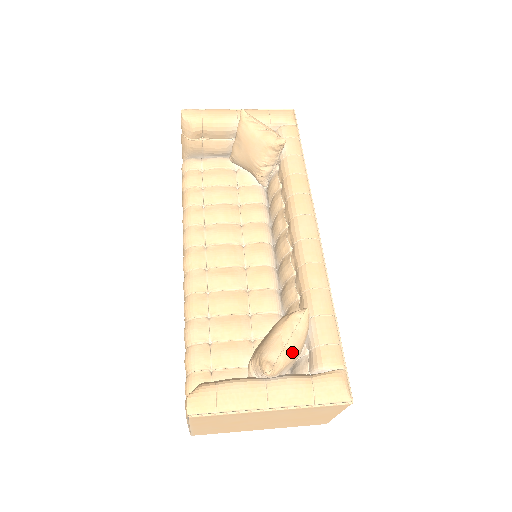
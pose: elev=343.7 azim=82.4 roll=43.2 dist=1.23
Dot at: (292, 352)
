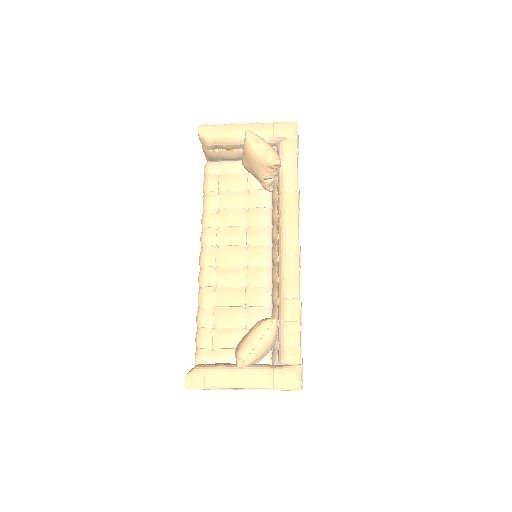
Dot at: (261, 350)
